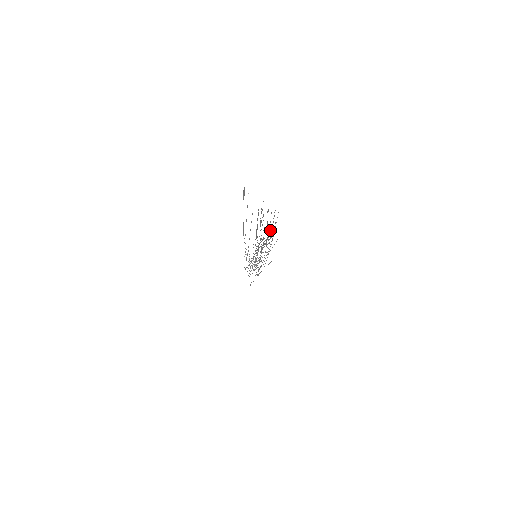
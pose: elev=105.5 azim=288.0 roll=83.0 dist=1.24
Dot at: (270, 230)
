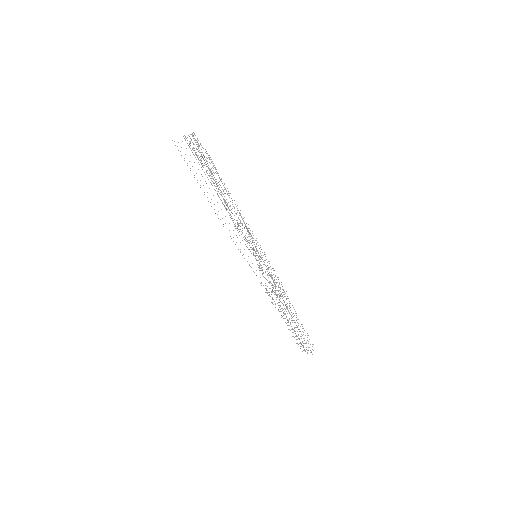
Dot at: (196, 142)
